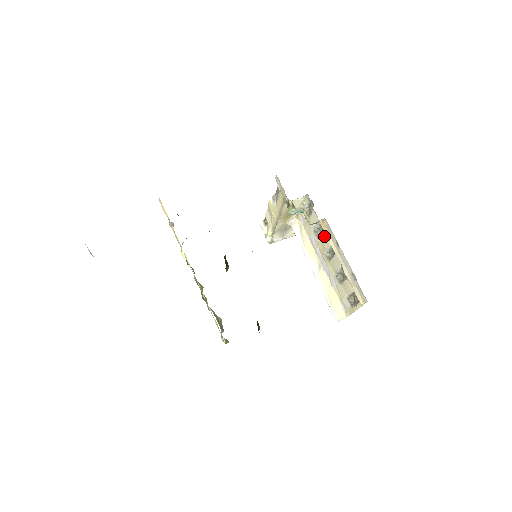
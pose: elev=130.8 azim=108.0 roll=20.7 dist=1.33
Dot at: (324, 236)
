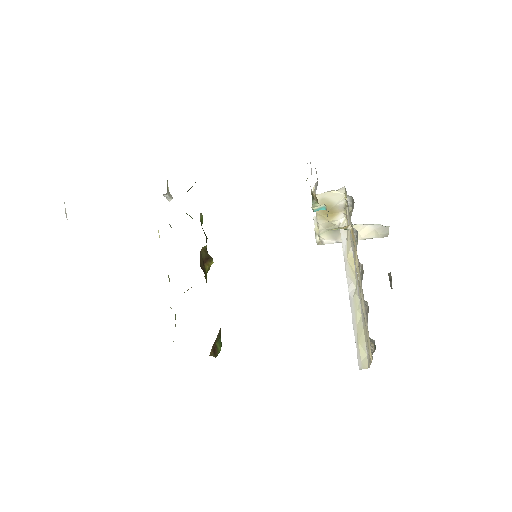
Dot at: (354, 249)
